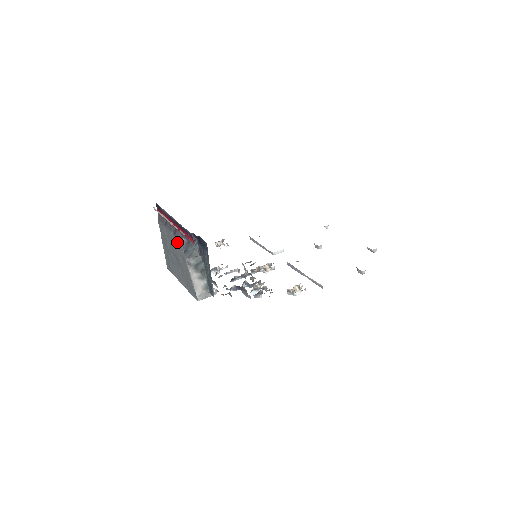
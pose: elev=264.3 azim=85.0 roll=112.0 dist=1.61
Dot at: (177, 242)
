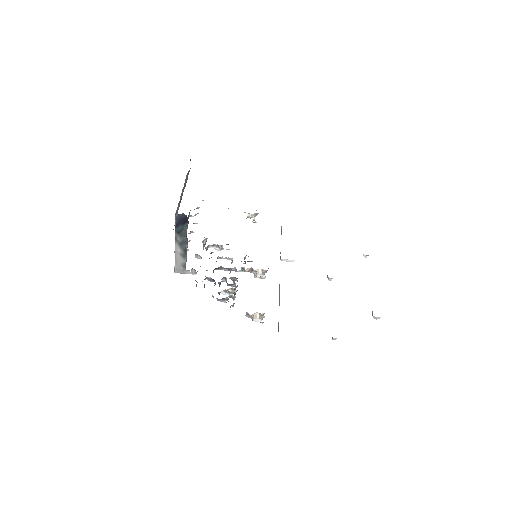
Dot at: occluded
